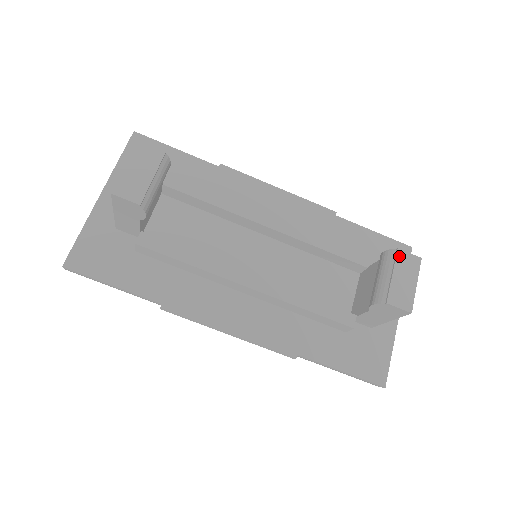
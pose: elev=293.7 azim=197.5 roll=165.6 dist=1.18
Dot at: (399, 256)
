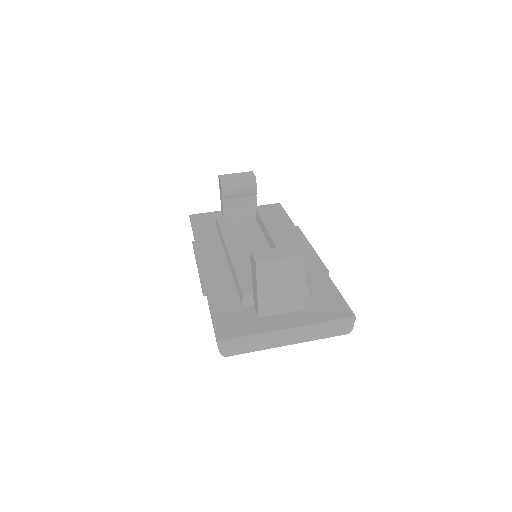
Dot at: (293, 246)
